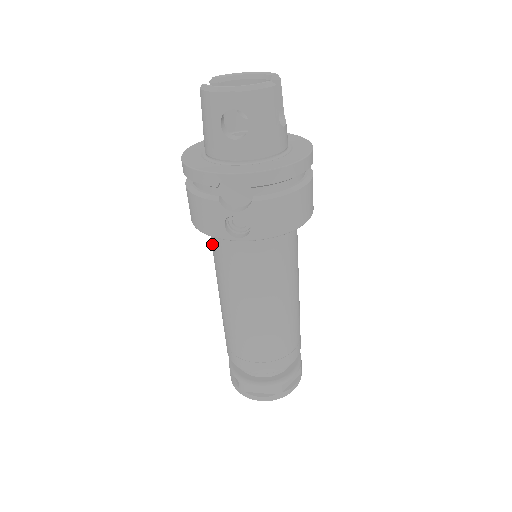
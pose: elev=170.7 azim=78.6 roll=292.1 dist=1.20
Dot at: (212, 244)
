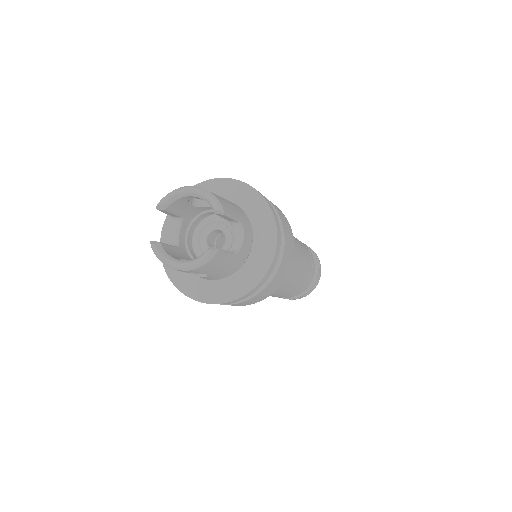
Dot at: occluded
